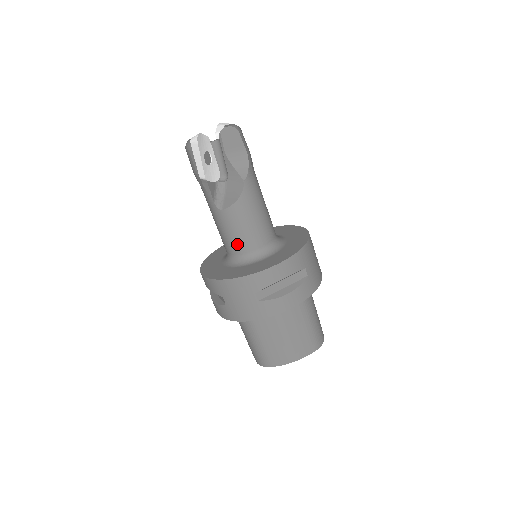
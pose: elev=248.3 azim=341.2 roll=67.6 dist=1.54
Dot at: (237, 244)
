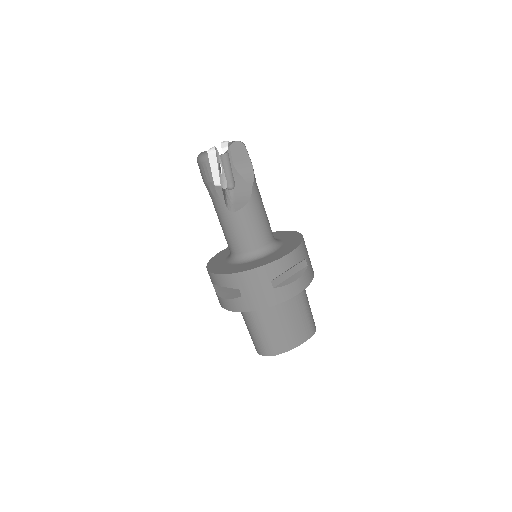
Dot at: (246, 242)
